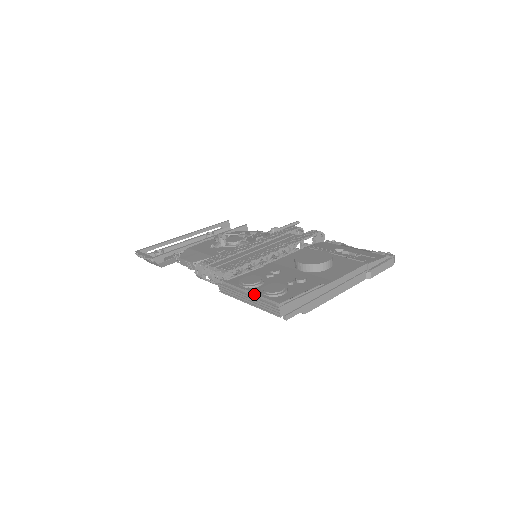
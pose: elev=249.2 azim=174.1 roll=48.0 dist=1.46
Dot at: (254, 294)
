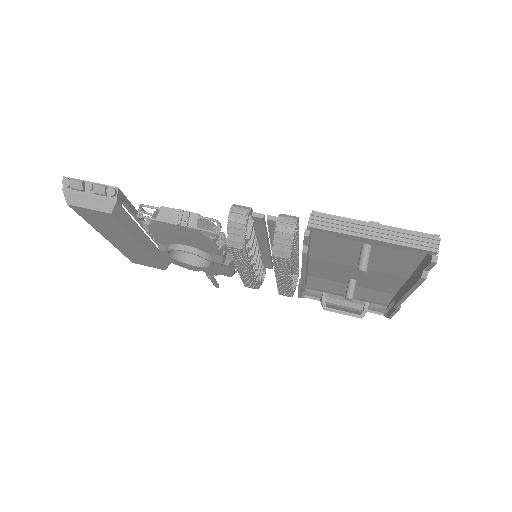
Dot at: (388, 226)
